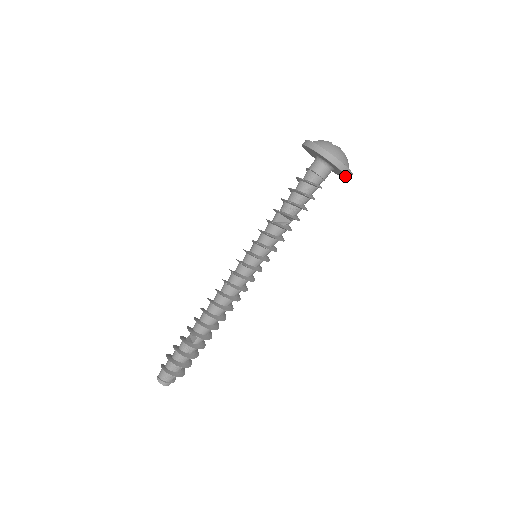
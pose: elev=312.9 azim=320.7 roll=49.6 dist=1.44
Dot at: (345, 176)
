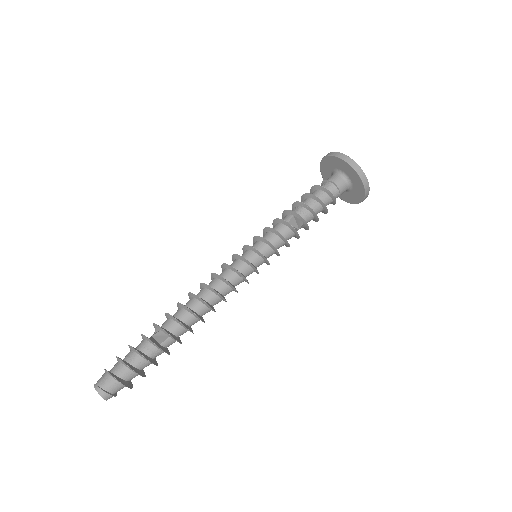
Dot at: (361, 197)
